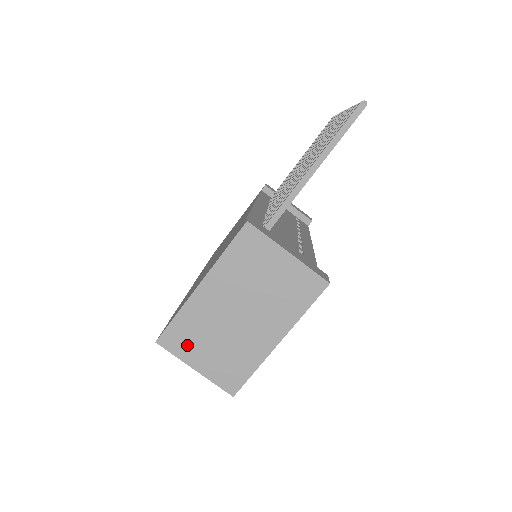
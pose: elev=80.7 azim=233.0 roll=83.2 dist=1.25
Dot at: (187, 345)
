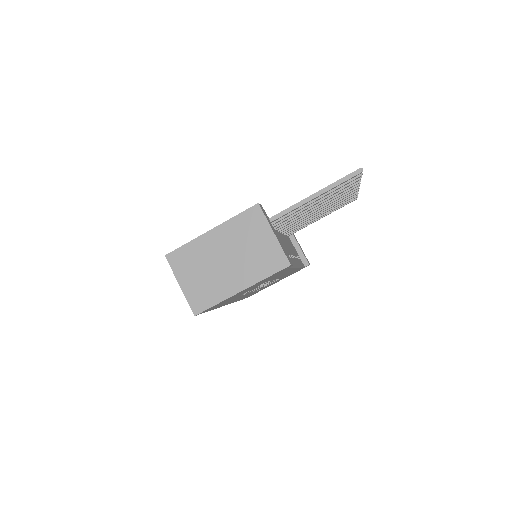
Dot at: (183, 266)
